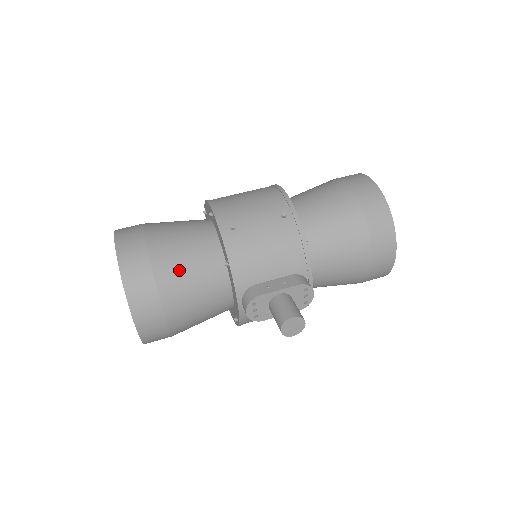
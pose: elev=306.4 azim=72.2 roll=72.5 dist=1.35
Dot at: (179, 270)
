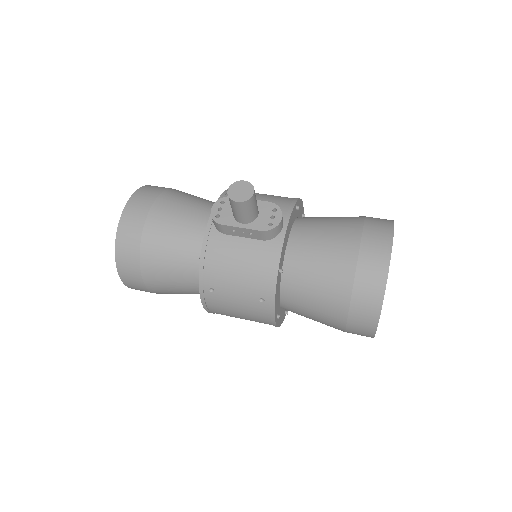
Dot at: (186, 196)
